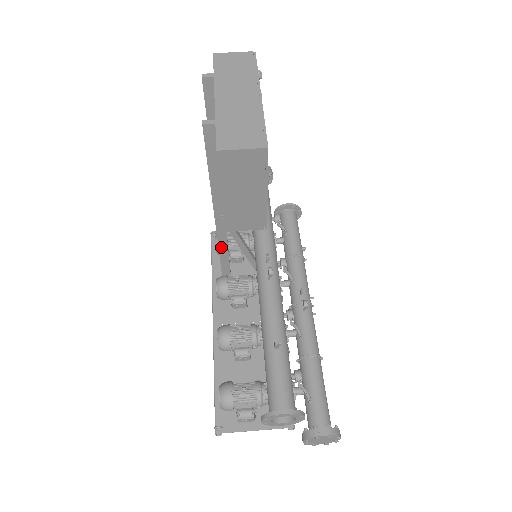
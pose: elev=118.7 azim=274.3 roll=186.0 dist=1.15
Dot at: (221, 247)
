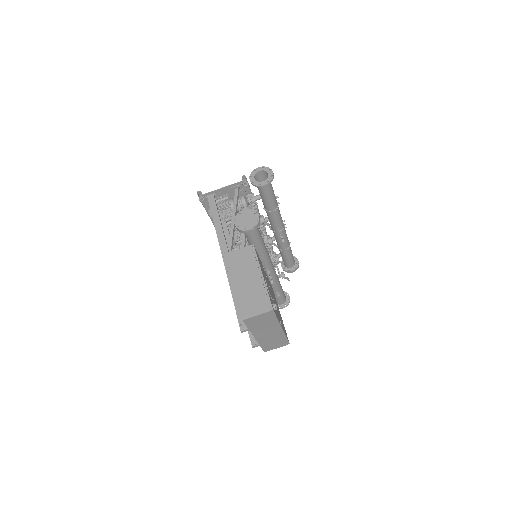
Dot at: occluded
